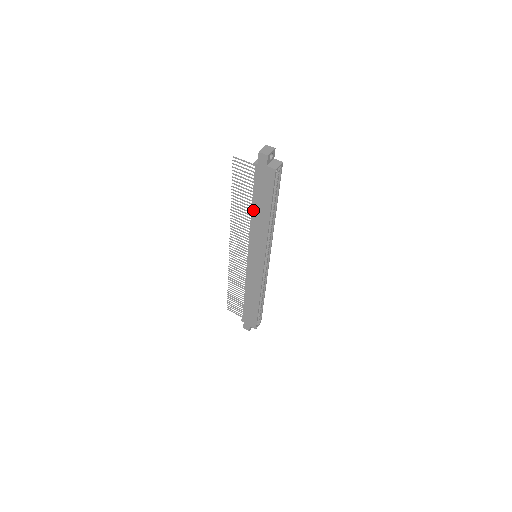
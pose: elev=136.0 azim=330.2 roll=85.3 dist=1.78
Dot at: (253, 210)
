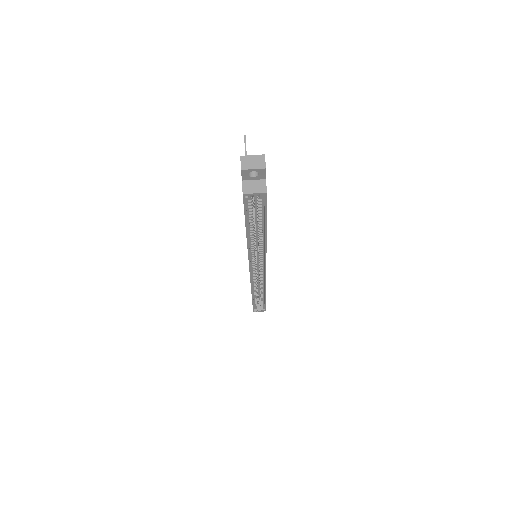
Dot at: occluded
